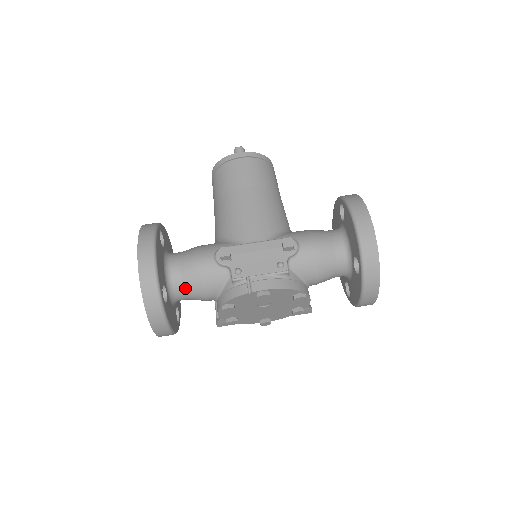
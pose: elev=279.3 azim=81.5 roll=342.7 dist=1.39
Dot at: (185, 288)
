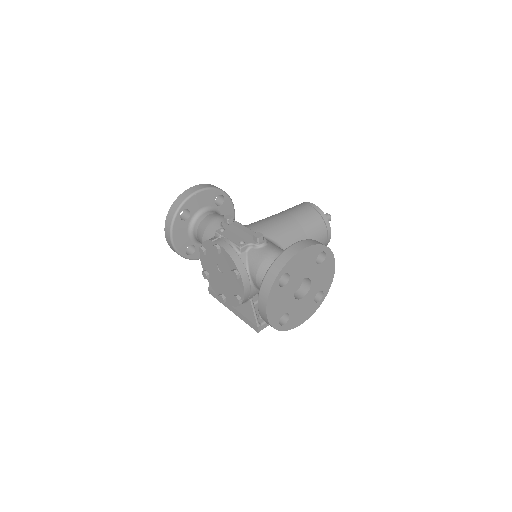
Dot at: (199, 226)
